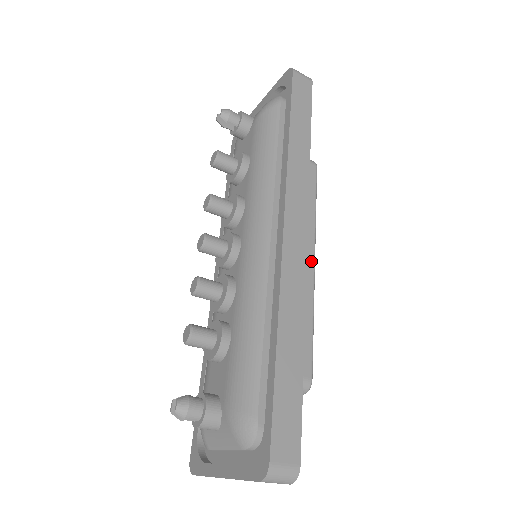
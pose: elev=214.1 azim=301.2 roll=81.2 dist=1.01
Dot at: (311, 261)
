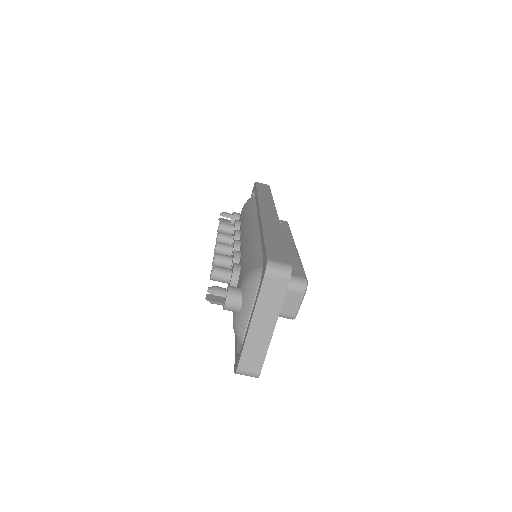
Dot at: (292, 245)
